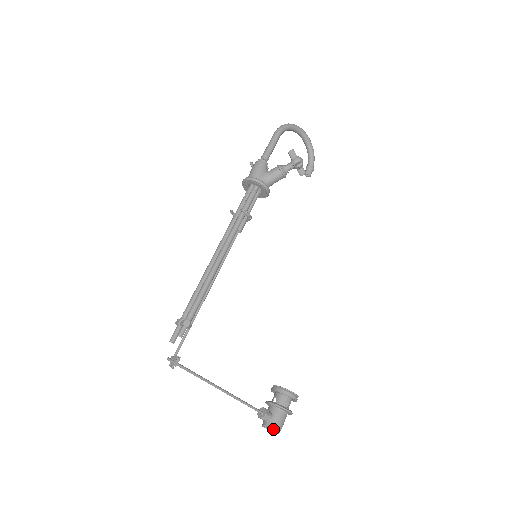
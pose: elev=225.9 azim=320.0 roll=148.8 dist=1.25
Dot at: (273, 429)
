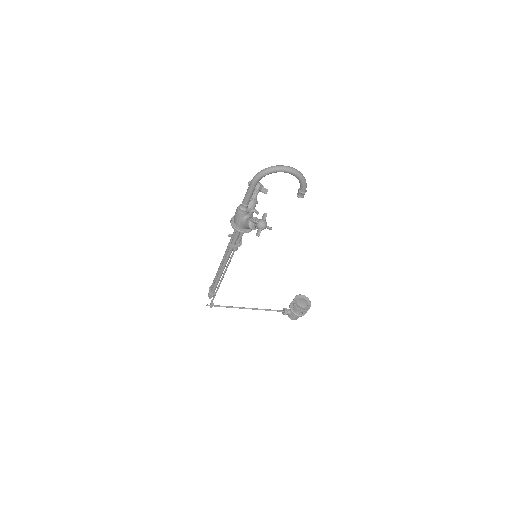
Dot at: (291, 319)
